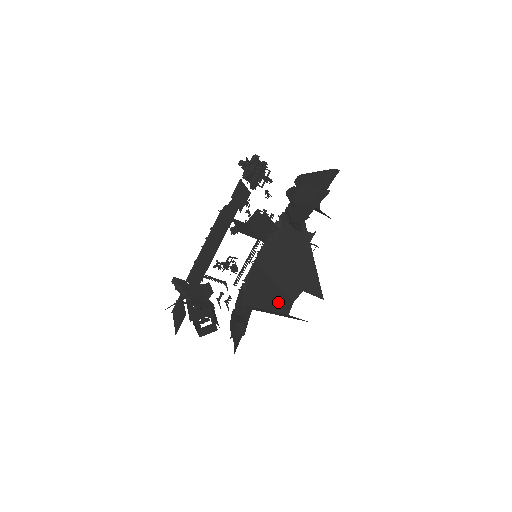
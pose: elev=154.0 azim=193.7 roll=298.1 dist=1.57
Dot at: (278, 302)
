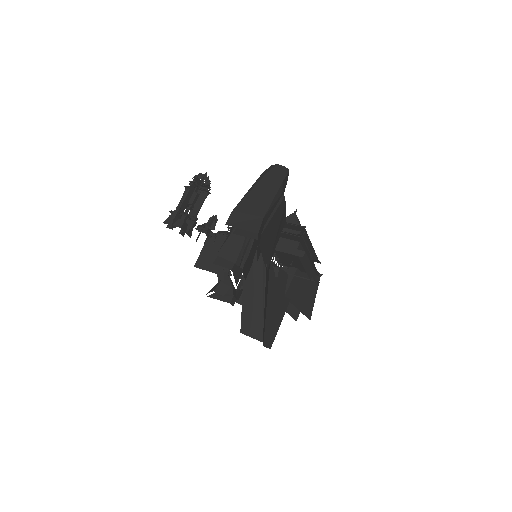
Dot at: occluded
